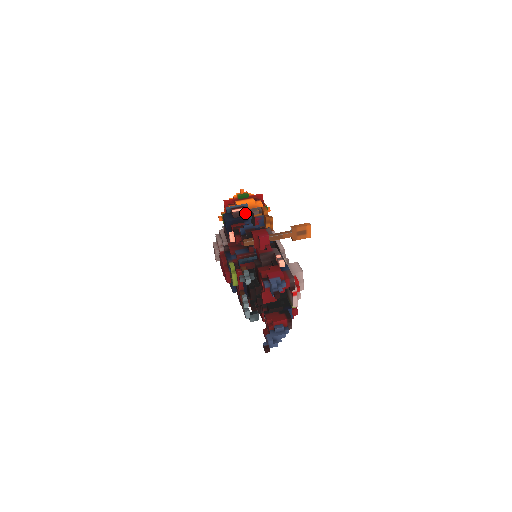
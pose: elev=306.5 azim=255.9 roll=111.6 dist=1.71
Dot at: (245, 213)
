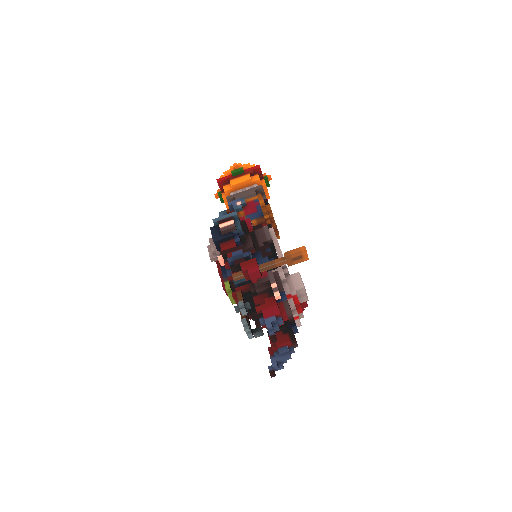
Dot at: (234, 228)
